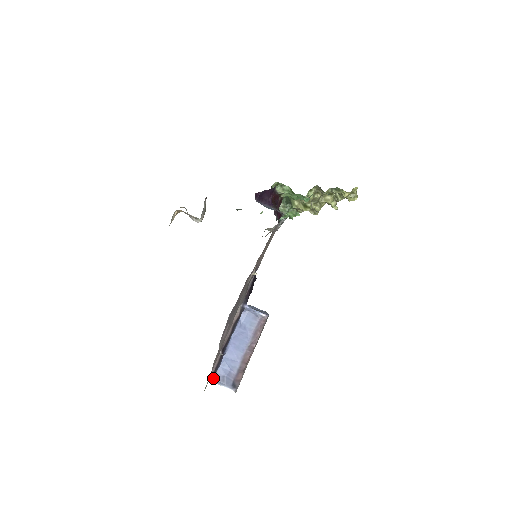
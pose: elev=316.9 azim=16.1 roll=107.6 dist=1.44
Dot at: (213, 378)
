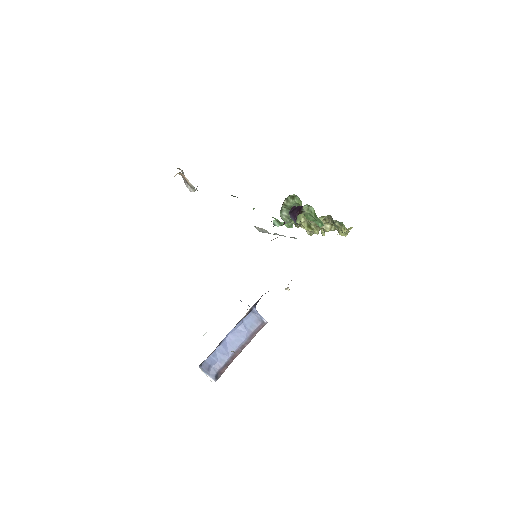
Dot at: (201, 365)
